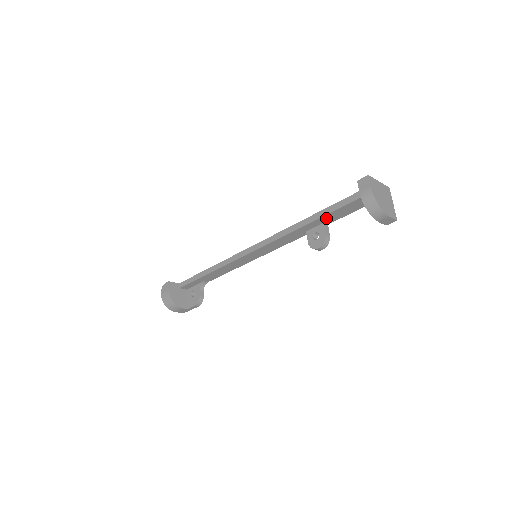
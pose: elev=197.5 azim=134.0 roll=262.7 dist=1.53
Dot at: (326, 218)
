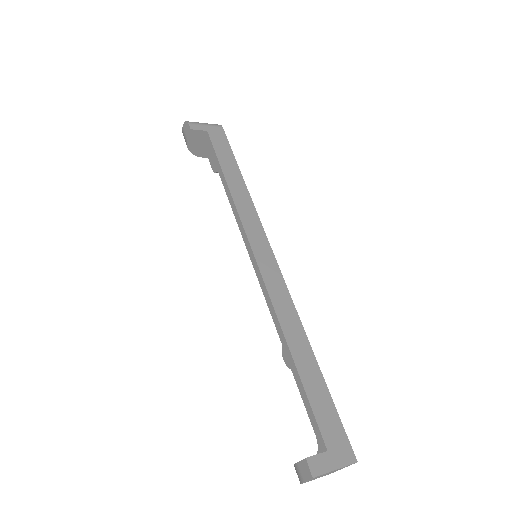
Dot at: occluded
